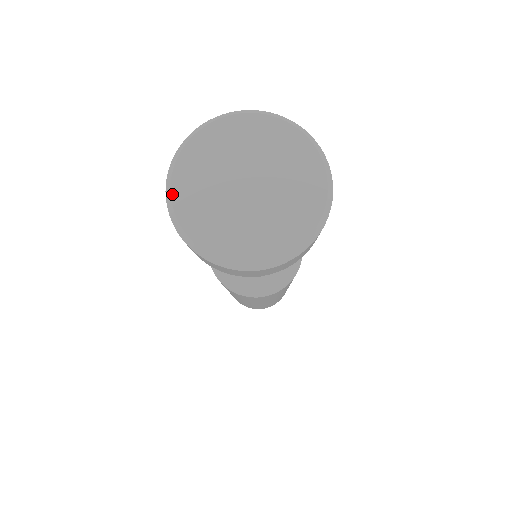
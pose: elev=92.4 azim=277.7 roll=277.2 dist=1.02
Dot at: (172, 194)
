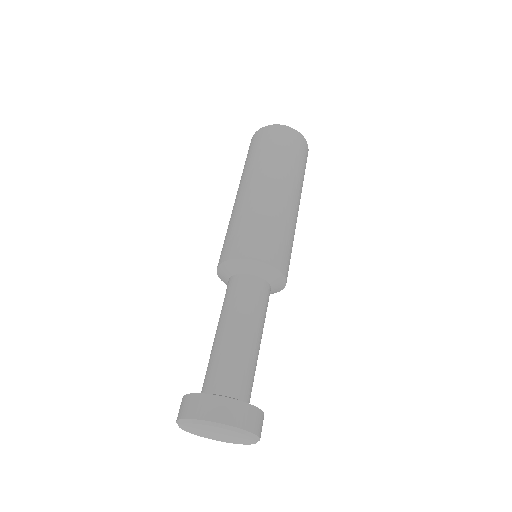
Dot at: (179, 425)
